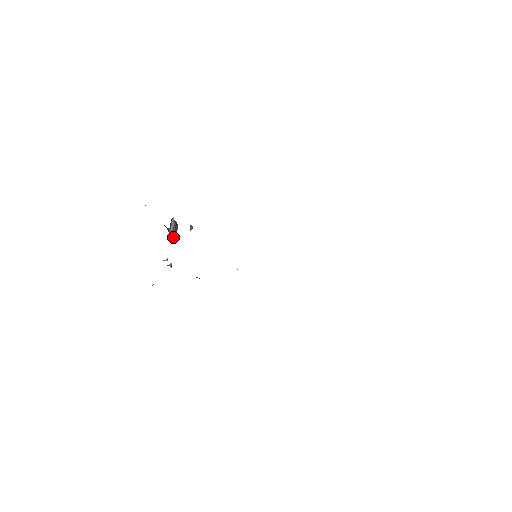
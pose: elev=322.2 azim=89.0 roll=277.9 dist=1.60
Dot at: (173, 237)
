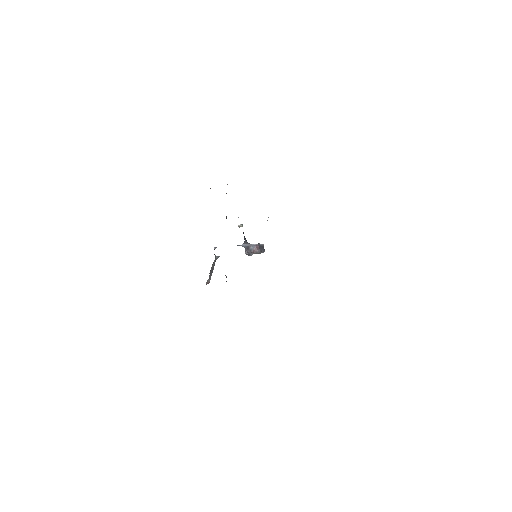
Dot at: (246, 251)
